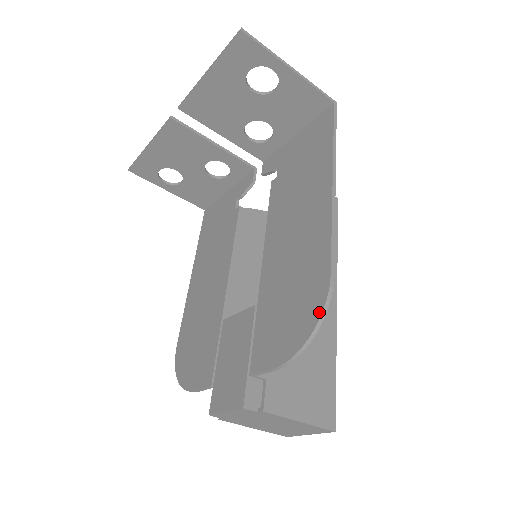
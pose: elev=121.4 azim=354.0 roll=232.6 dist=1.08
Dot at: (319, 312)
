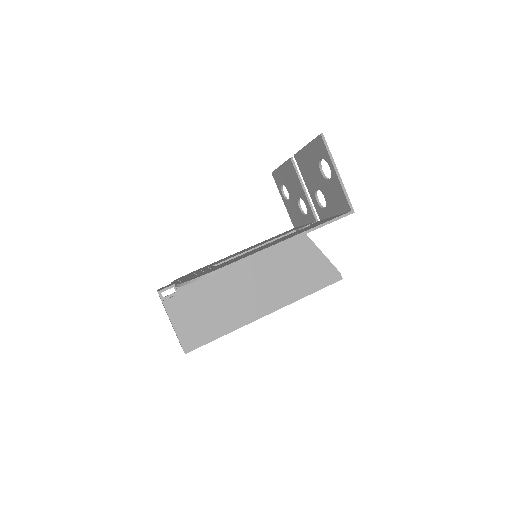
Dot at: (203, 275)
